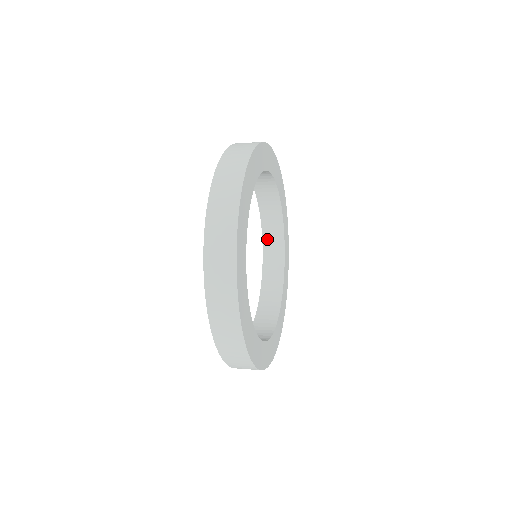
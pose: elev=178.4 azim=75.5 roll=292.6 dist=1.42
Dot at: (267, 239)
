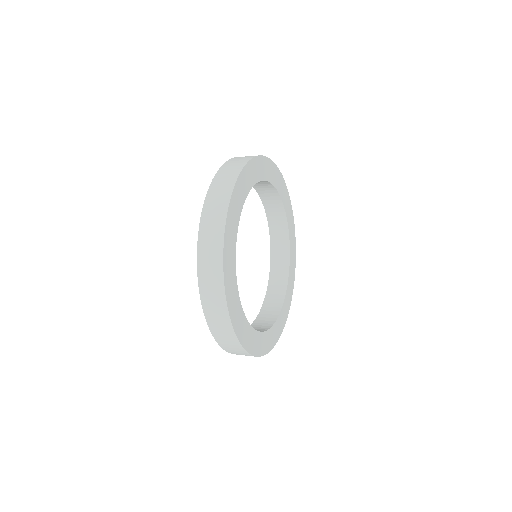
Dot at: (270, 214)
